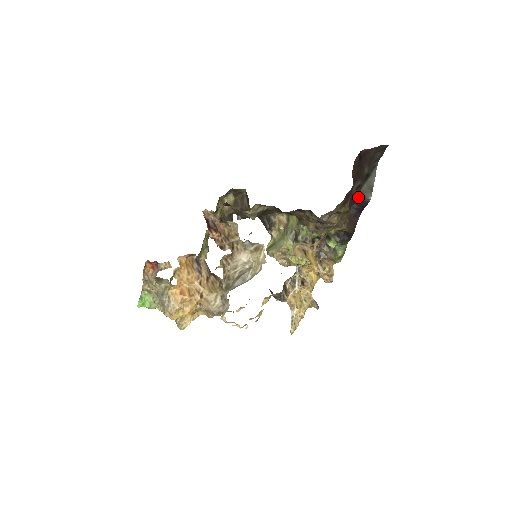
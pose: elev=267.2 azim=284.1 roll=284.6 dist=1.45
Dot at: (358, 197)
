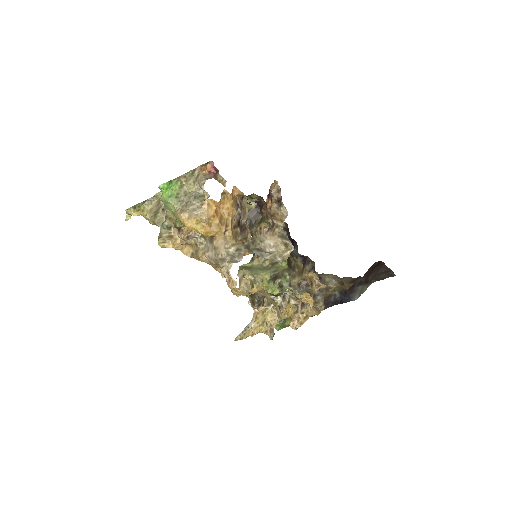
Dot at: (354, 289)
